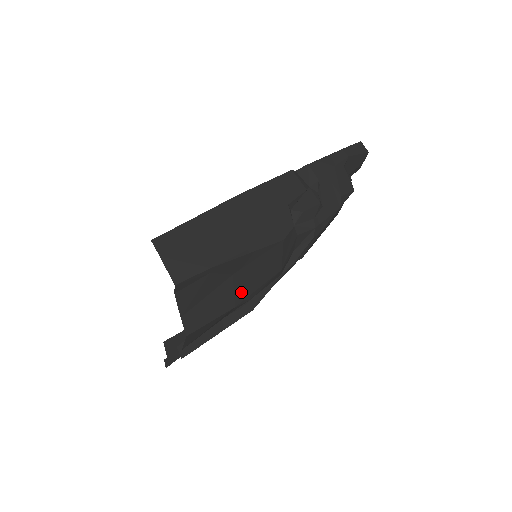
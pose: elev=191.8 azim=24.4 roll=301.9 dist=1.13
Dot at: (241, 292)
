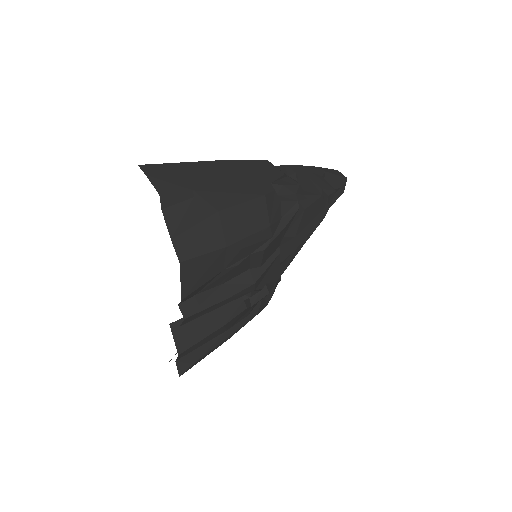
Dot at: (230, 233)
